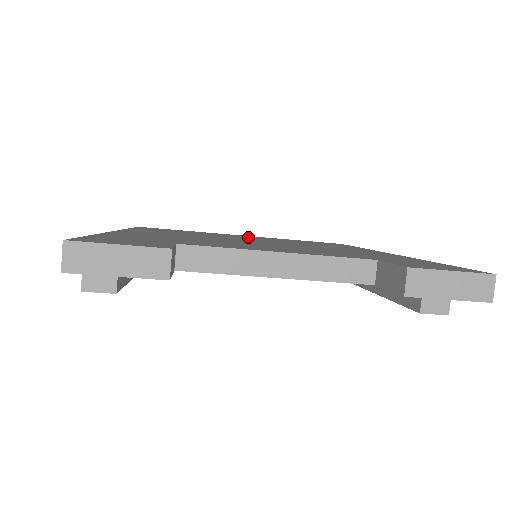
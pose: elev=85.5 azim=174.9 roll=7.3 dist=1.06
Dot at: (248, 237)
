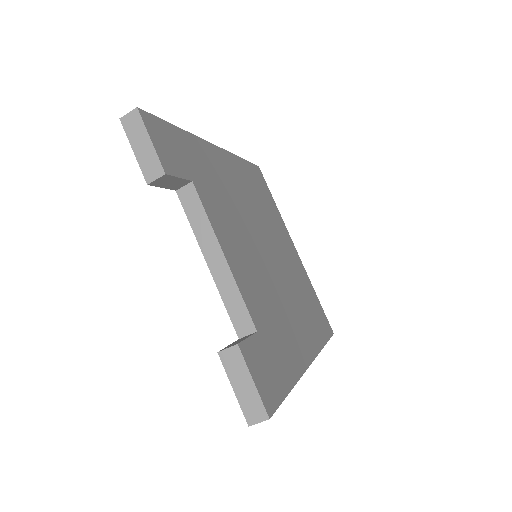
Dot at: (288, 250)
